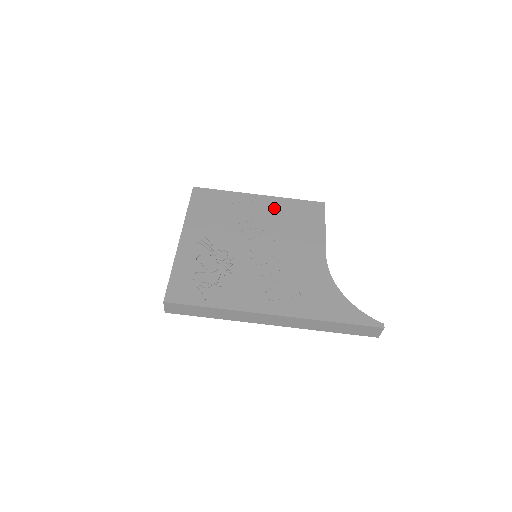
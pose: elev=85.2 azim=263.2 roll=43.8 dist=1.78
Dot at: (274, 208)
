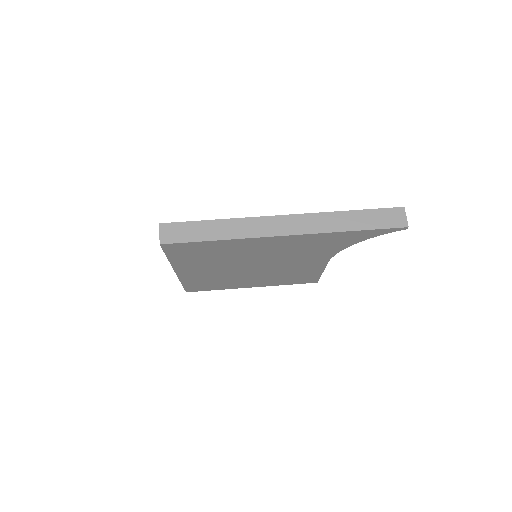
Dot at: occluded
